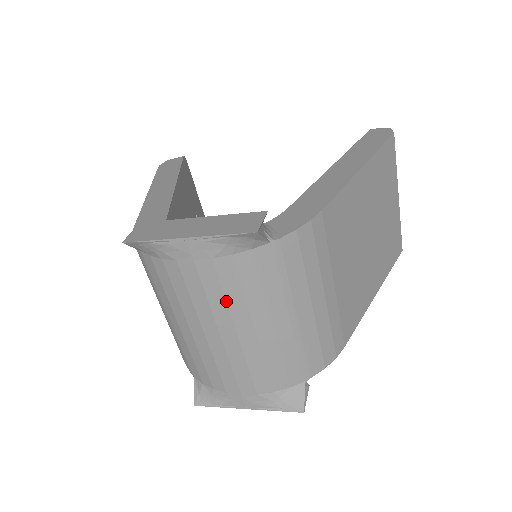
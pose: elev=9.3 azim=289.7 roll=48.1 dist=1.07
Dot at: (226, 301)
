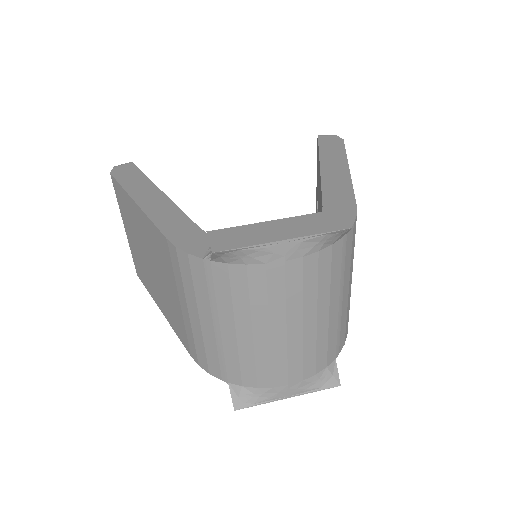
Dot at: (302, 296)
